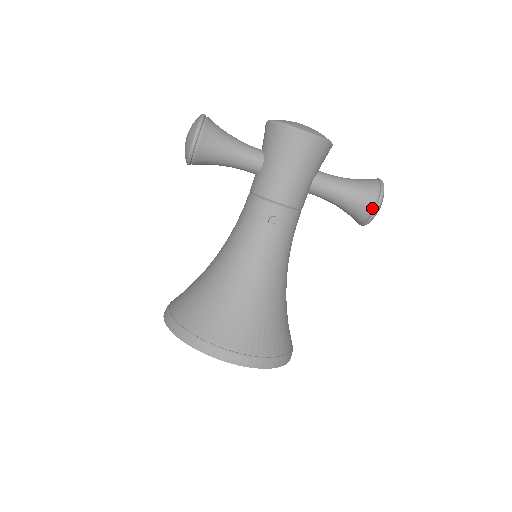
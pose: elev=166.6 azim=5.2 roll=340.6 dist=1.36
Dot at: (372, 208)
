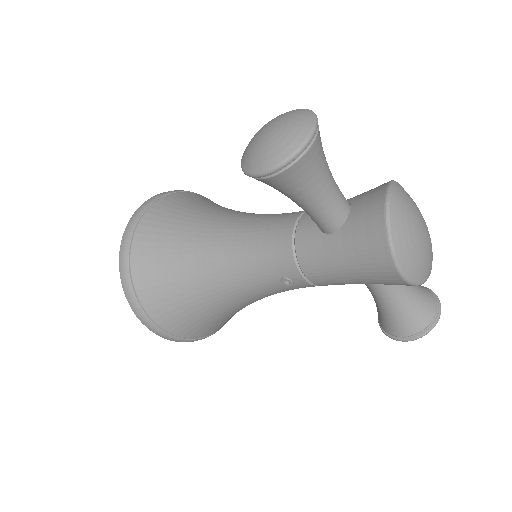
Dot at: (395, 336)
